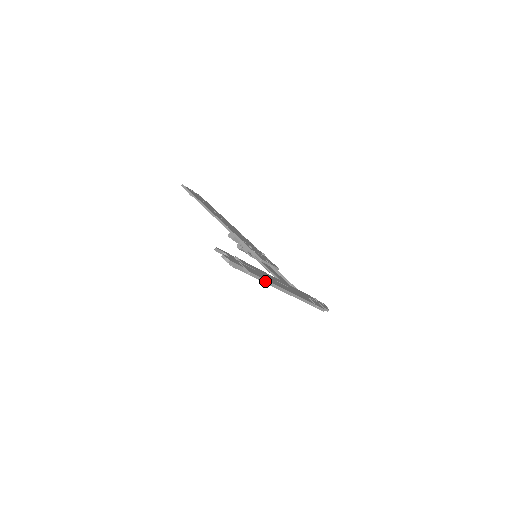
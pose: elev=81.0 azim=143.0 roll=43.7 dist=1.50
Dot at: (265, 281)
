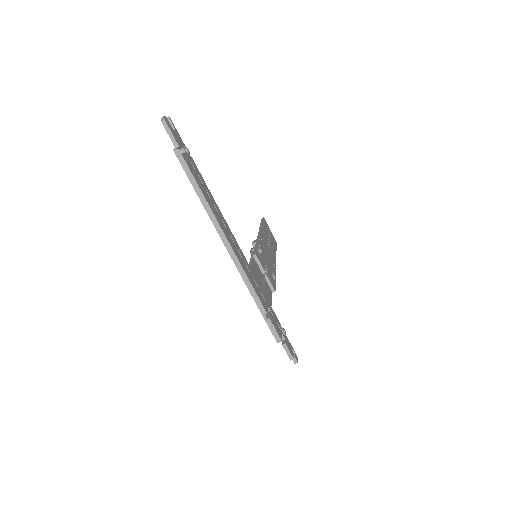
Dot at: (199, 190)
